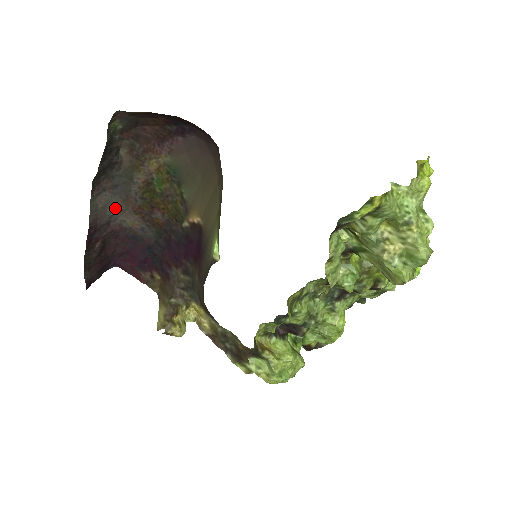
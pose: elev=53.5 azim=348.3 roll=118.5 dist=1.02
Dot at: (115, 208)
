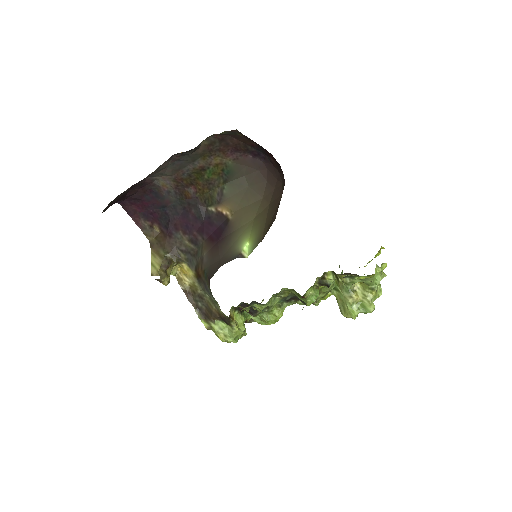
Dot at: (164, 172)
